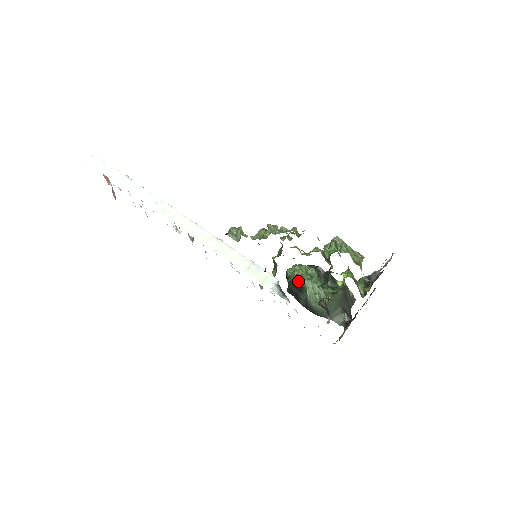
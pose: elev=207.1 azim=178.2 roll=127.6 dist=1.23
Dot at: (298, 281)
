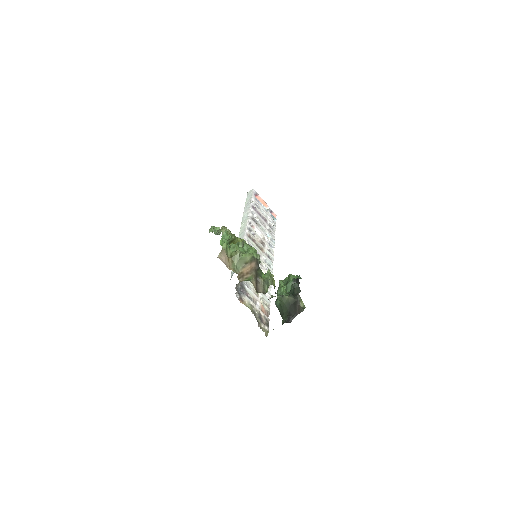
Dot at: occluded
